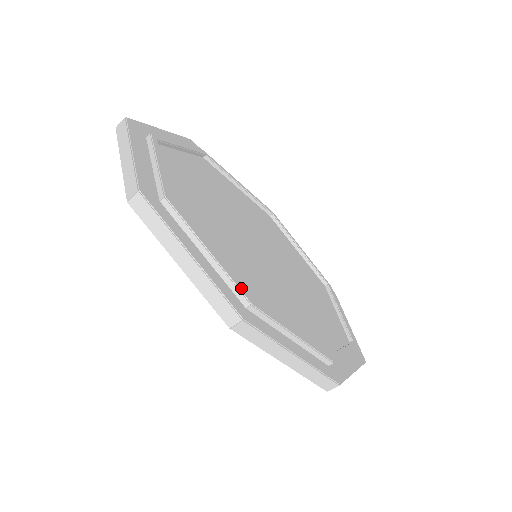
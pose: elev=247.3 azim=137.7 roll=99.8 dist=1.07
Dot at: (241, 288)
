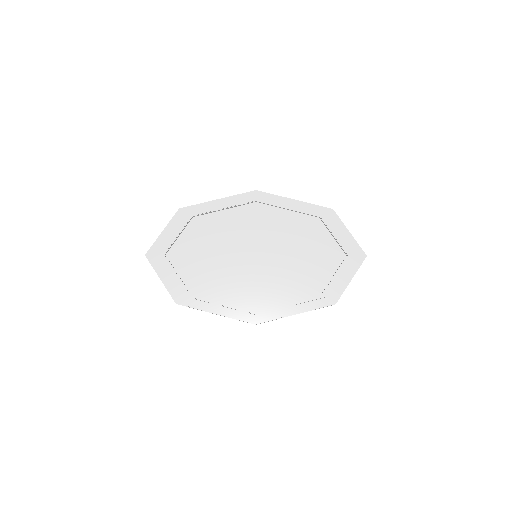
Dot at: (247, 310)
